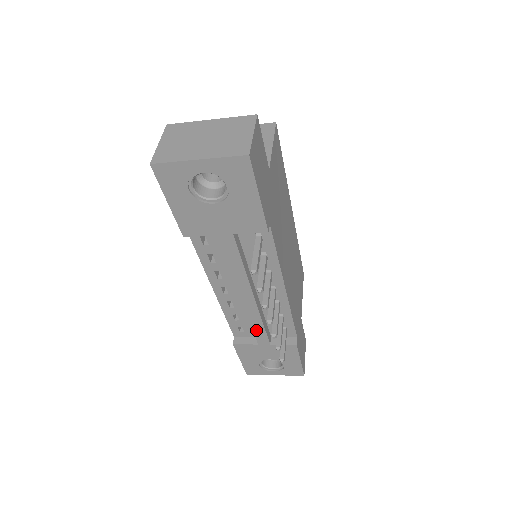
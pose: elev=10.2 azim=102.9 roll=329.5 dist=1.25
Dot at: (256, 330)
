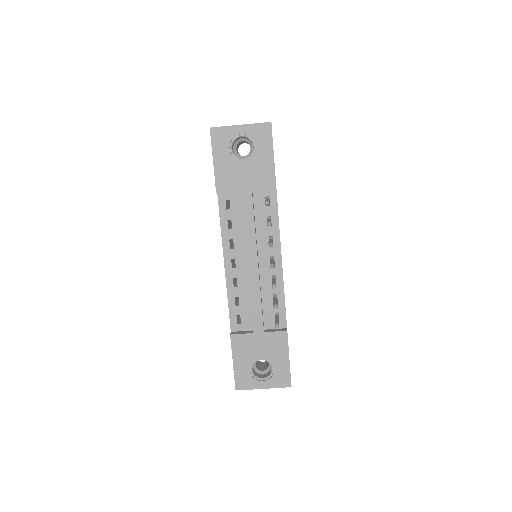
Dot at: (254, 310)
